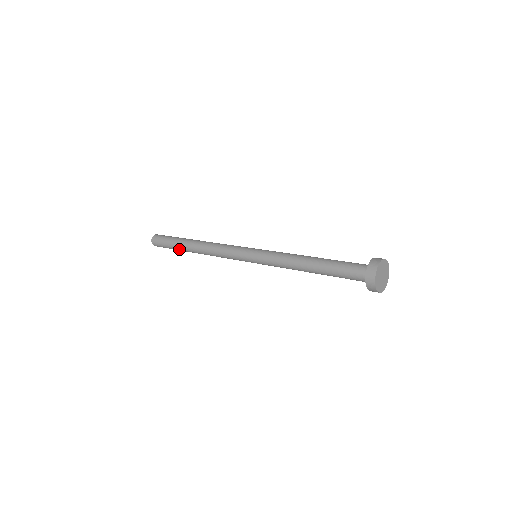
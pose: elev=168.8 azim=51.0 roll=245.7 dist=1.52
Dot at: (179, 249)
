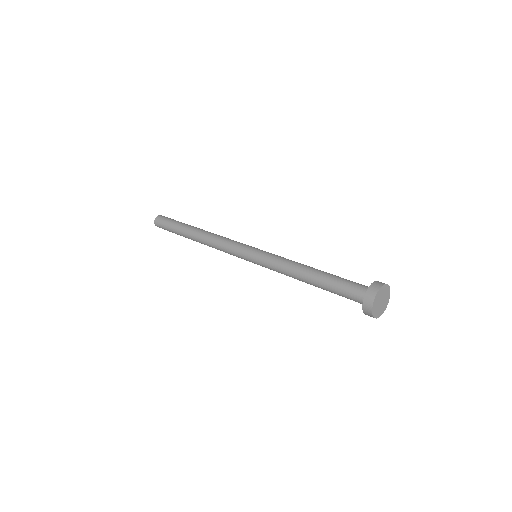
Dot at: occluded
